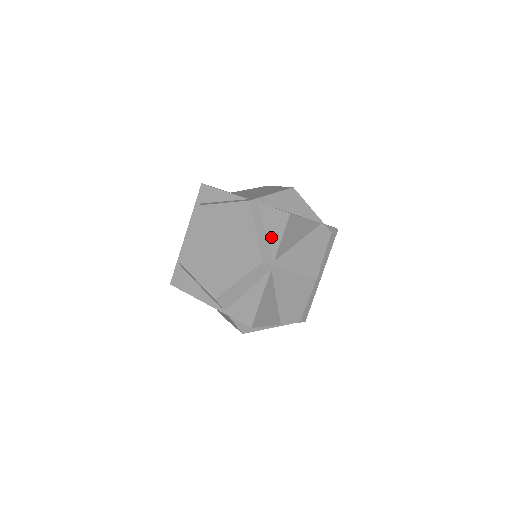
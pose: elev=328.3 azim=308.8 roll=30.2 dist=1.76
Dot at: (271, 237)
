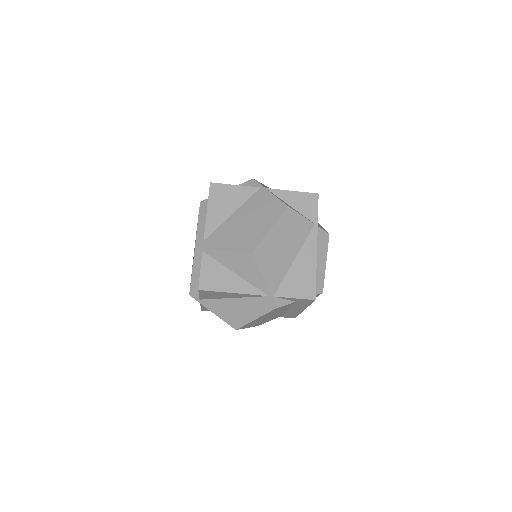
Dot at: occluded
